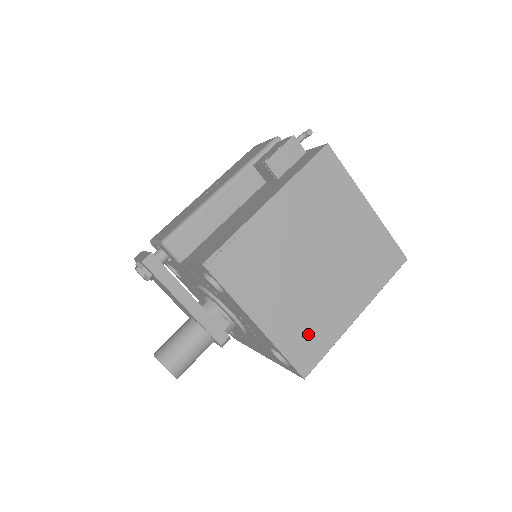
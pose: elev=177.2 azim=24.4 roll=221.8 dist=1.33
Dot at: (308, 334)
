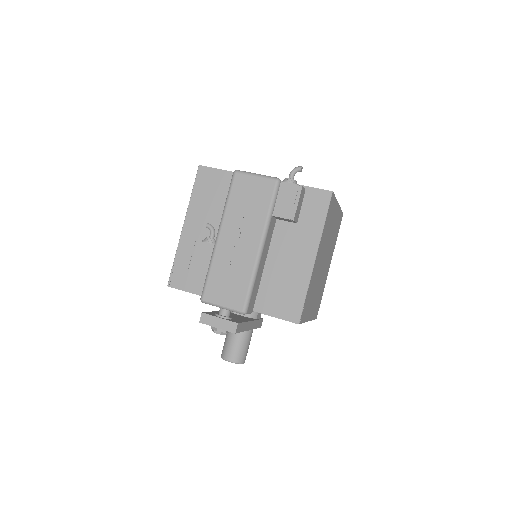
Dot at: (319, 299)
